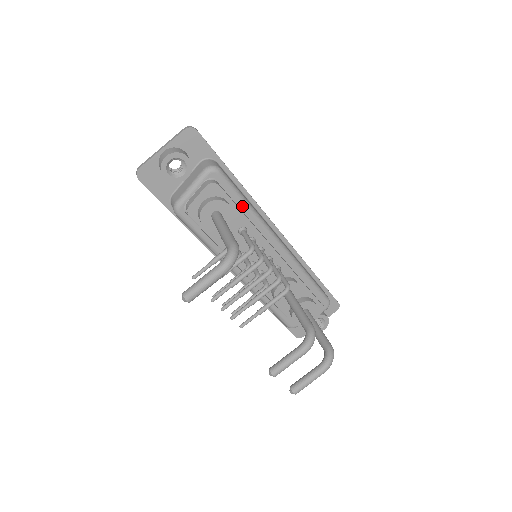
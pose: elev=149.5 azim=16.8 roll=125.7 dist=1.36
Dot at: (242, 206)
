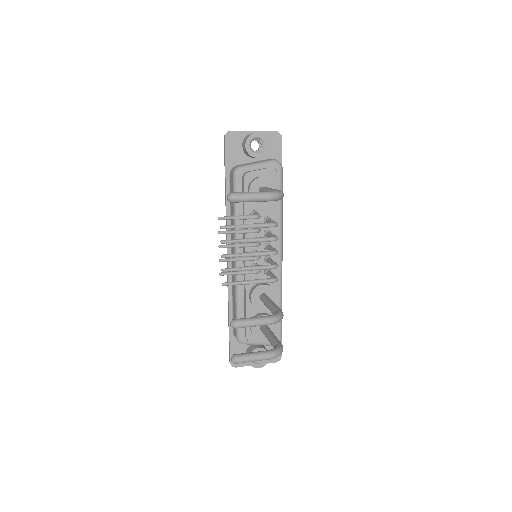
Dot at: (278, 204)
